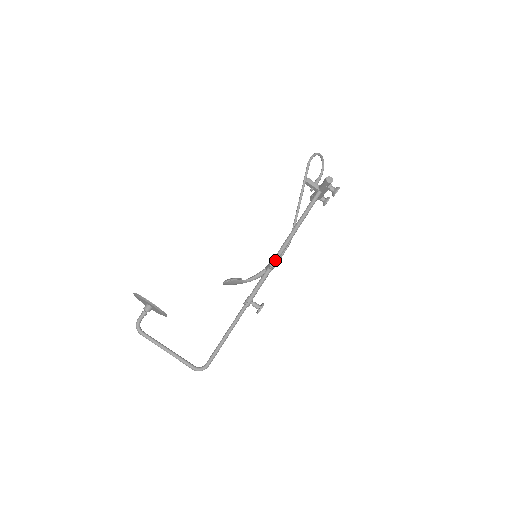
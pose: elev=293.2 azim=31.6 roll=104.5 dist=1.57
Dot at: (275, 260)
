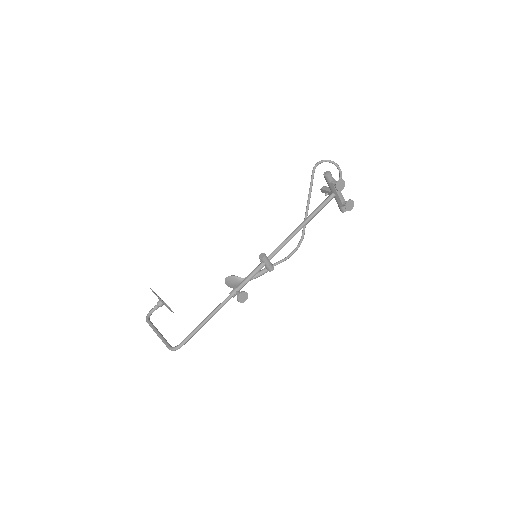
Dot at: (269, 255)
